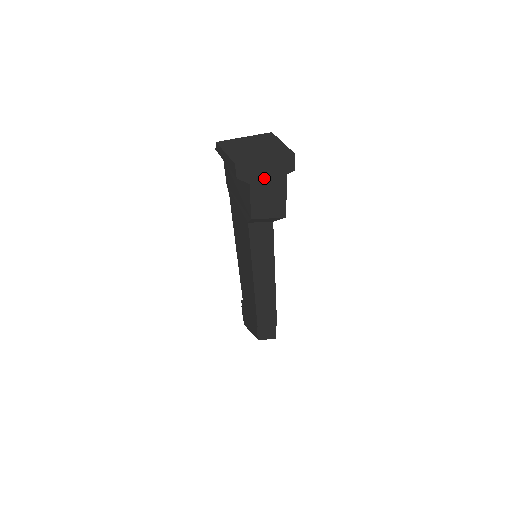
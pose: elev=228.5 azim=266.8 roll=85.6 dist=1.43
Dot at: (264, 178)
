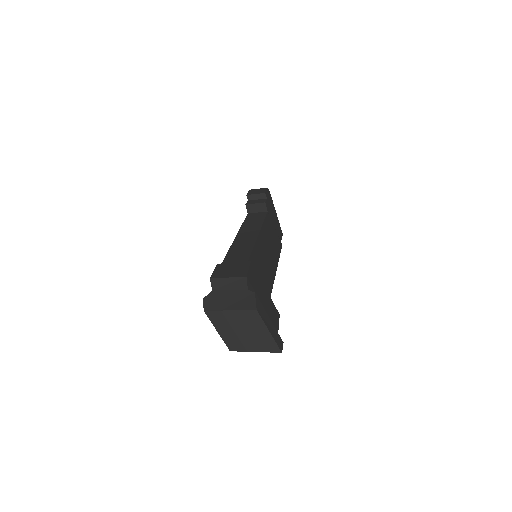
Dot at: occluded
